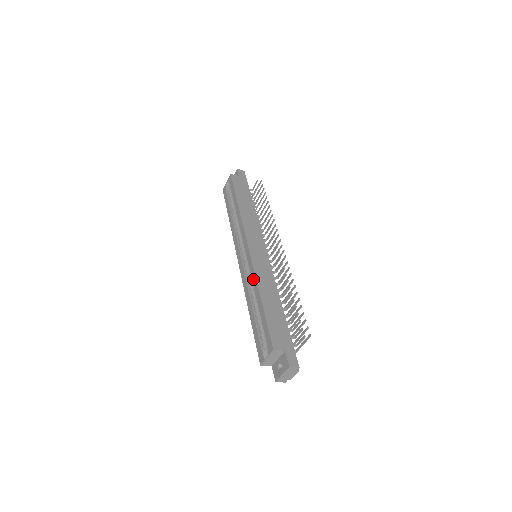
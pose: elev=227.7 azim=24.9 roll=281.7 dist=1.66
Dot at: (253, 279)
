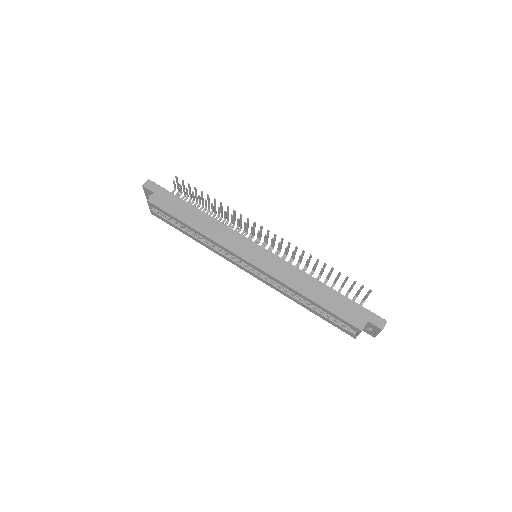
Dot at: (284, 286)
